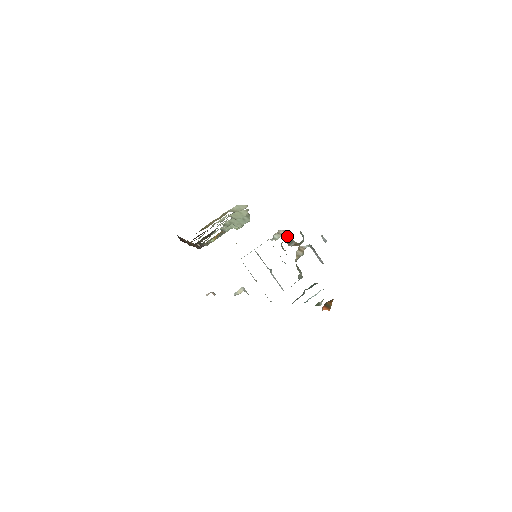
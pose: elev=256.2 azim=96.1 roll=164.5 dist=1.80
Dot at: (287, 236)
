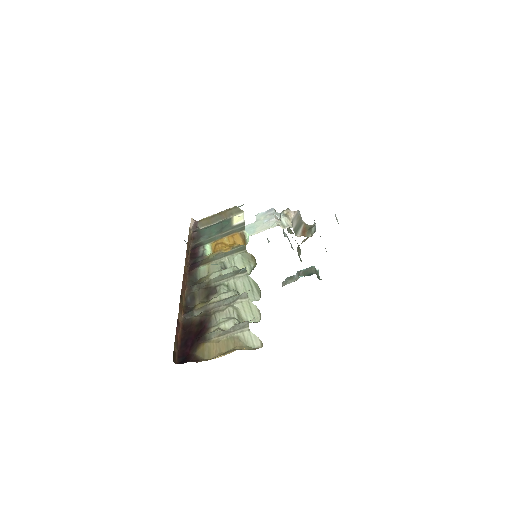
Dot at: (297, 218)
